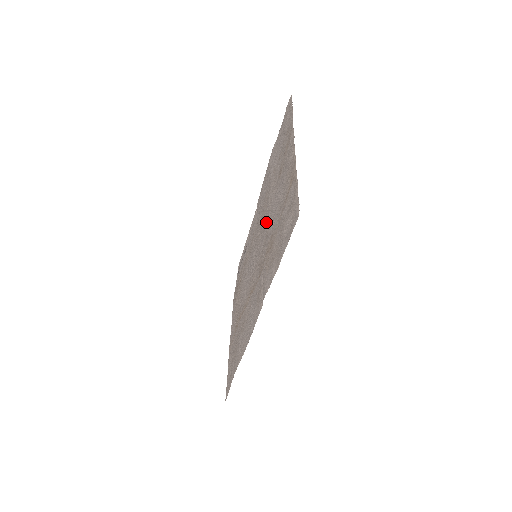
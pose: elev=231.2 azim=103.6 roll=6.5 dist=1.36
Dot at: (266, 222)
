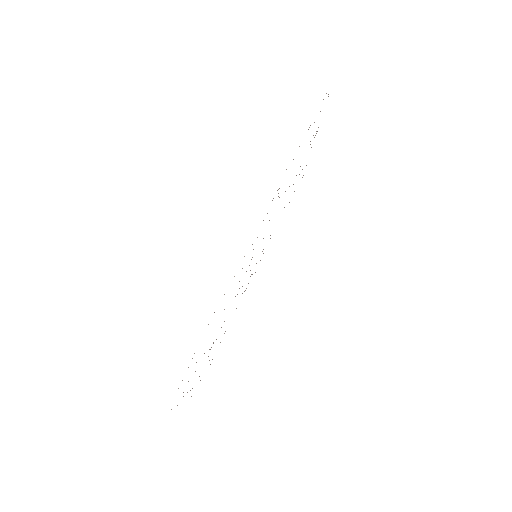
Dot at: occluded
